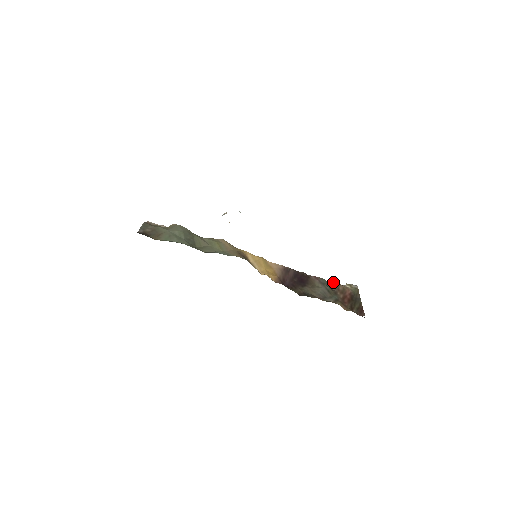
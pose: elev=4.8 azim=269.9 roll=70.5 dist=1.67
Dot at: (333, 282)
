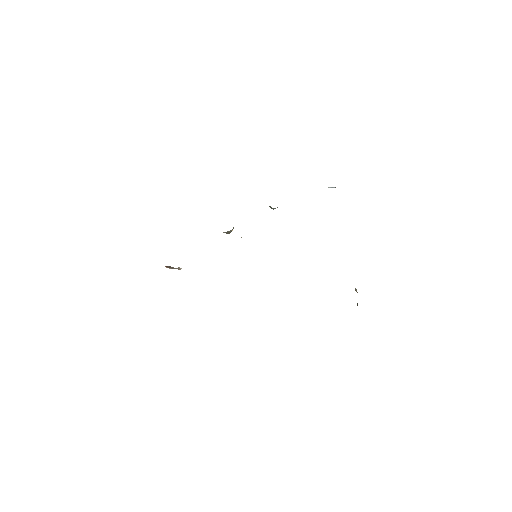
Dot at: occluded
